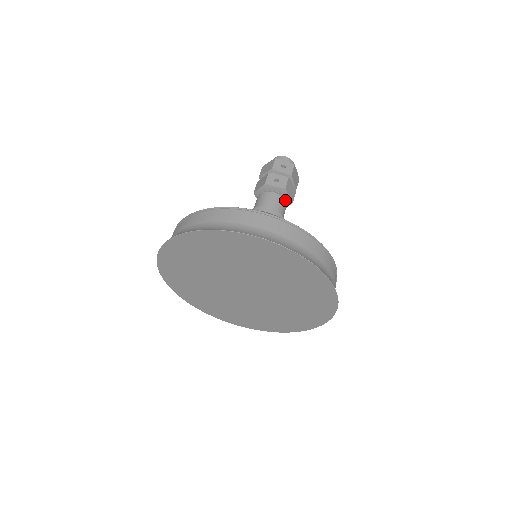
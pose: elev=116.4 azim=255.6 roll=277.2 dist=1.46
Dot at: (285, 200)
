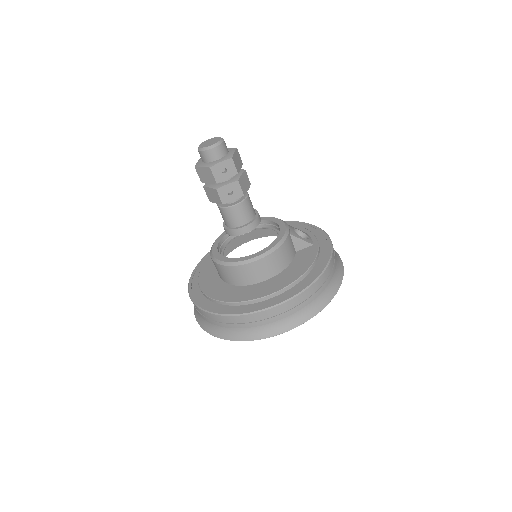
Dot at: occluded
